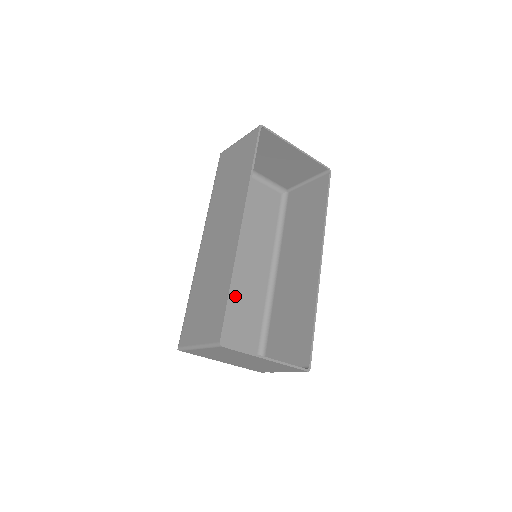
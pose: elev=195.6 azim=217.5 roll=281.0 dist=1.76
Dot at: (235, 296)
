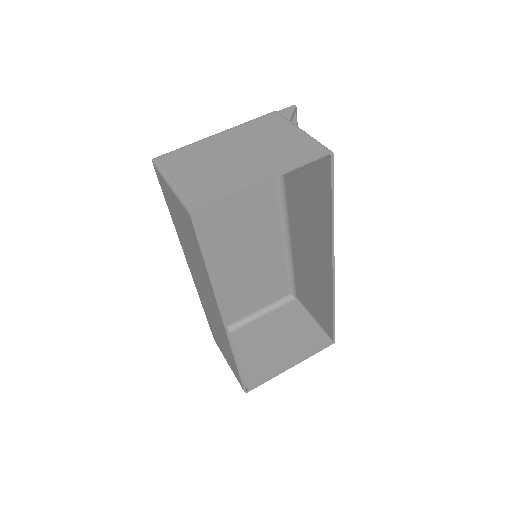
Dot at: (248, 271)
